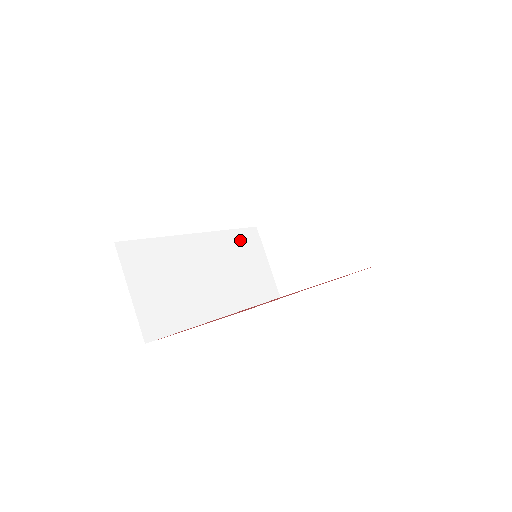
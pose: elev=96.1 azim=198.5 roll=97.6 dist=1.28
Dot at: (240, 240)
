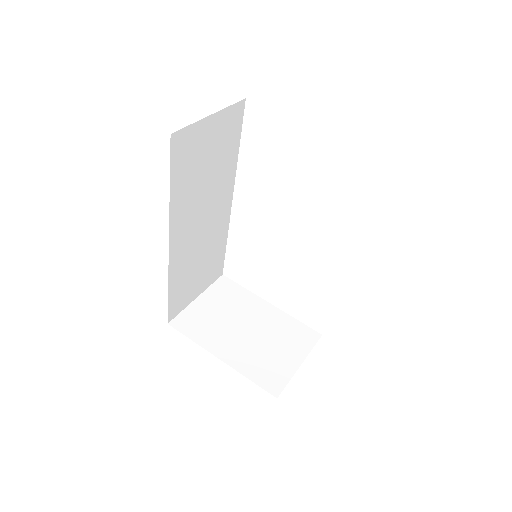
Dot at: (218, 255)
